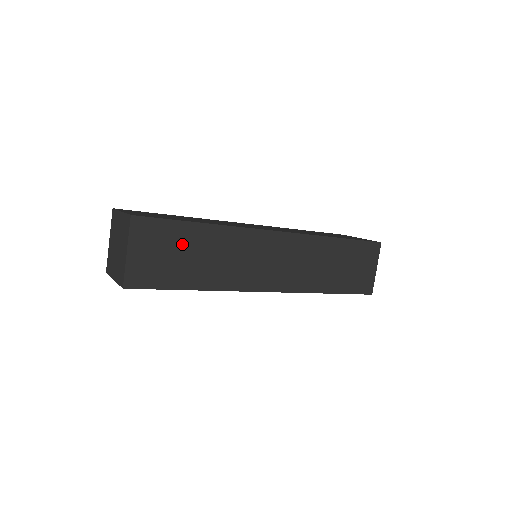
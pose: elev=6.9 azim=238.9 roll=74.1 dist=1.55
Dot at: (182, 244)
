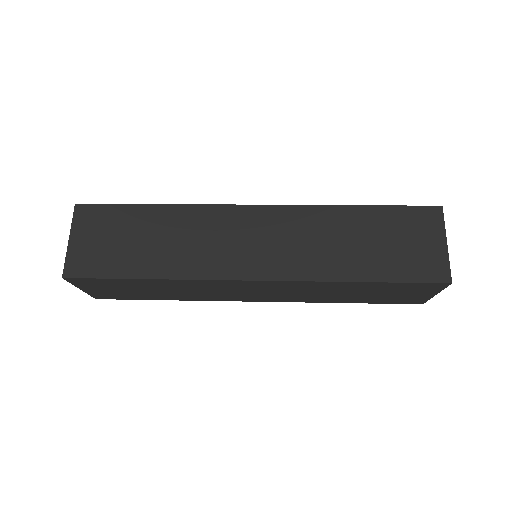
Dot at: (130, 228)
